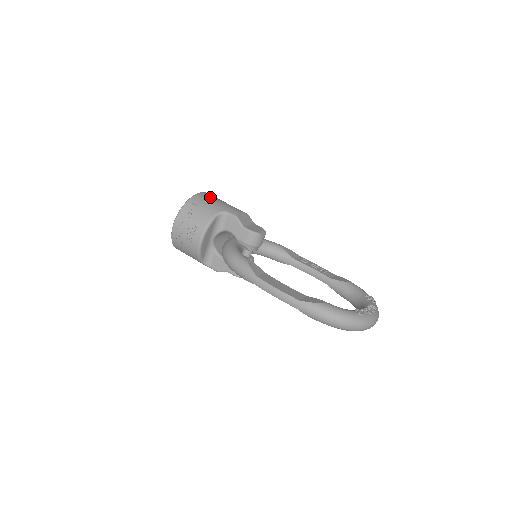
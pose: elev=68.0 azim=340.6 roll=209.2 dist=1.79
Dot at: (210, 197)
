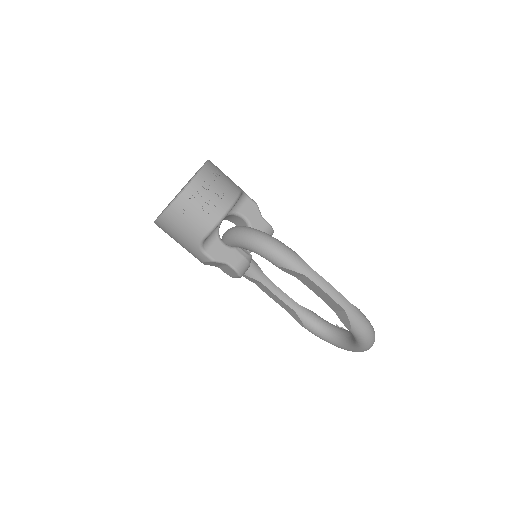
Dot at: occluded
